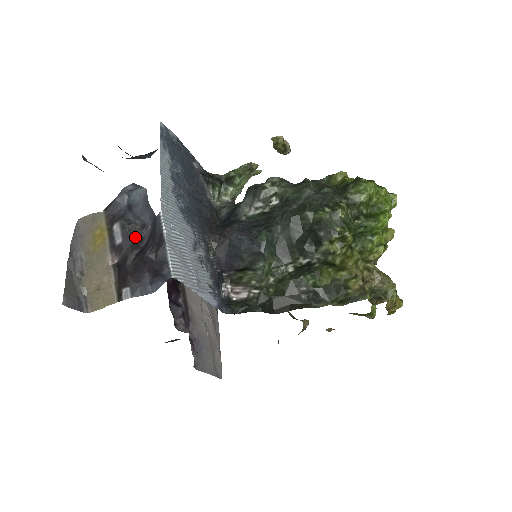
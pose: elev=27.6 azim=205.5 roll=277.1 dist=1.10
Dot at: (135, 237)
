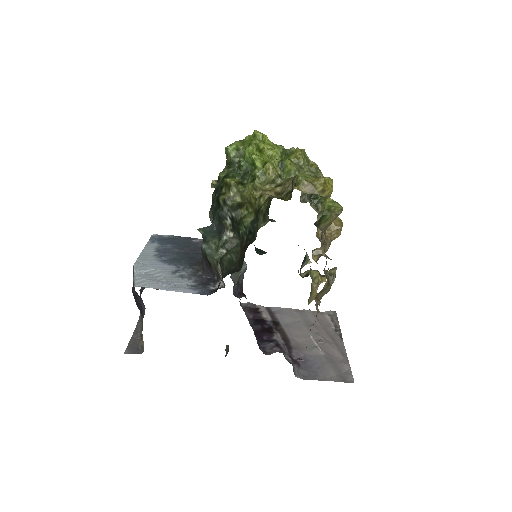
Dot at: (141, 291)
